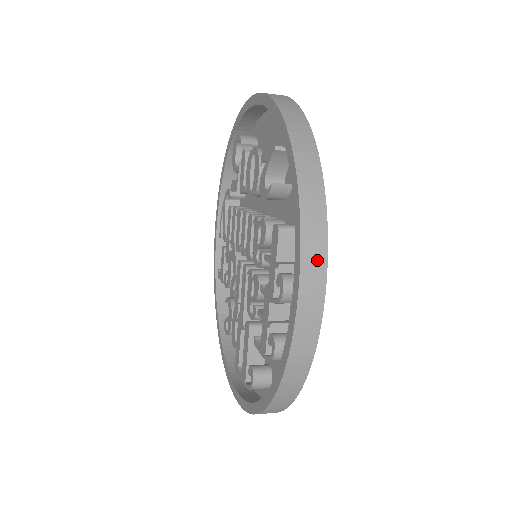
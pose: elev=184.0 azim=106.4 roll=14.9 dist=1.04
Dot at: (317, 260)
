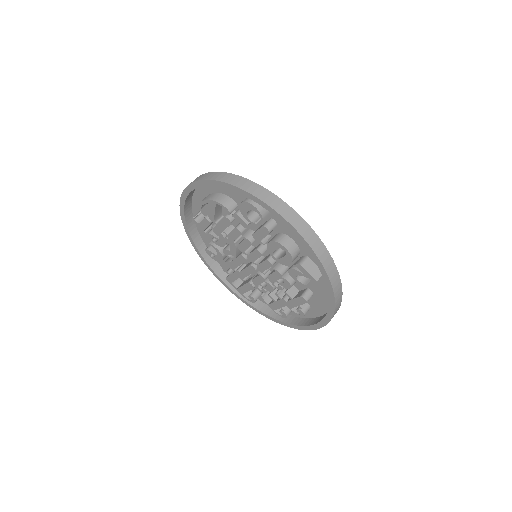
Dot at: occluded
